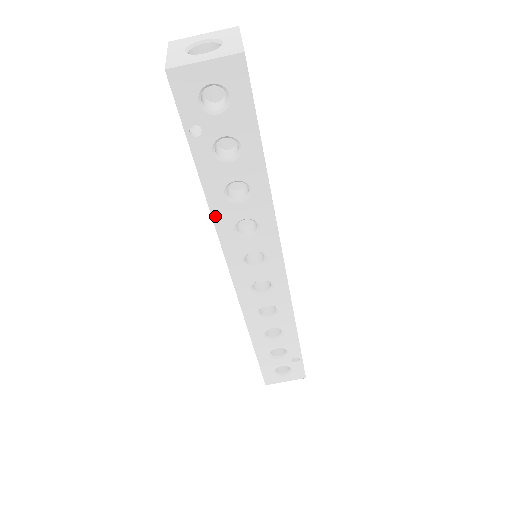
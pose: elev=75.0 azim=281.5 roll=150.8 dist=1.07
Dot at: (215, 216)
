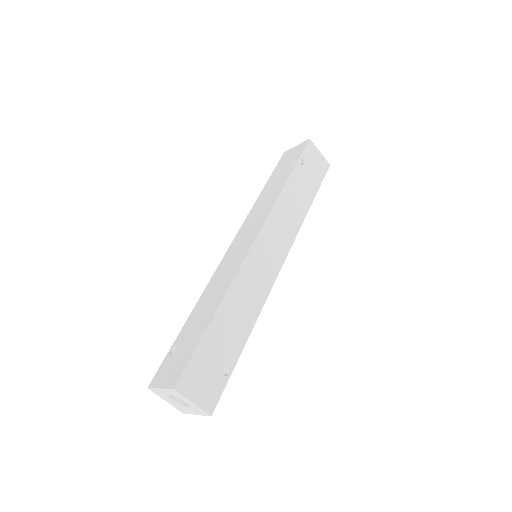
Dot at: occluded
